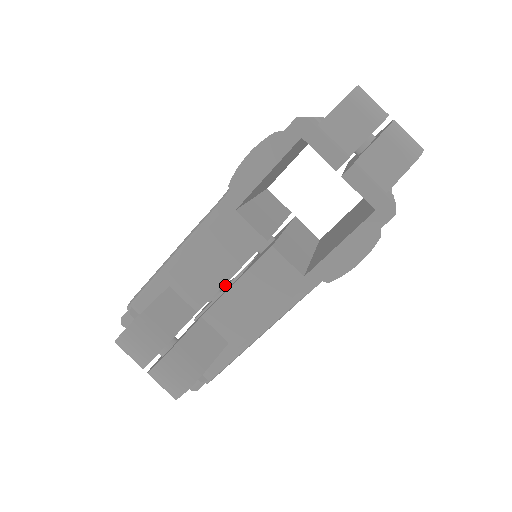
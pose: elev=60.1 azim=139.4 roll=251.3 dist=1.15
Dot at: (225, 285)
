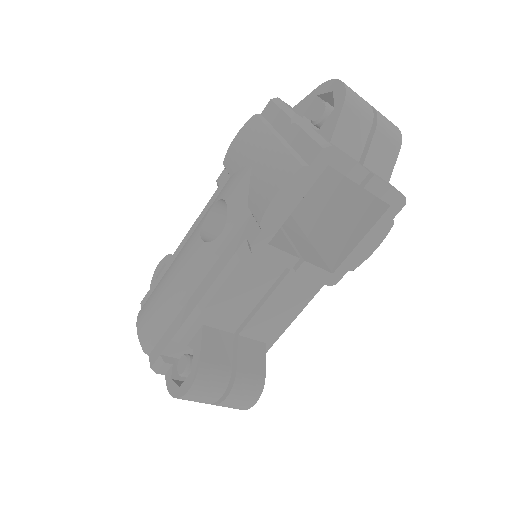
Dot at: occluded
